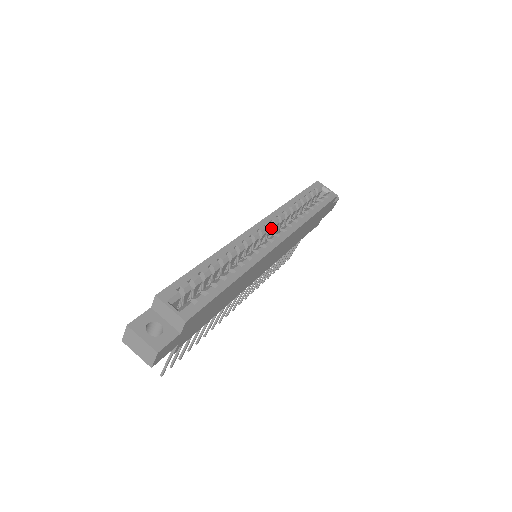
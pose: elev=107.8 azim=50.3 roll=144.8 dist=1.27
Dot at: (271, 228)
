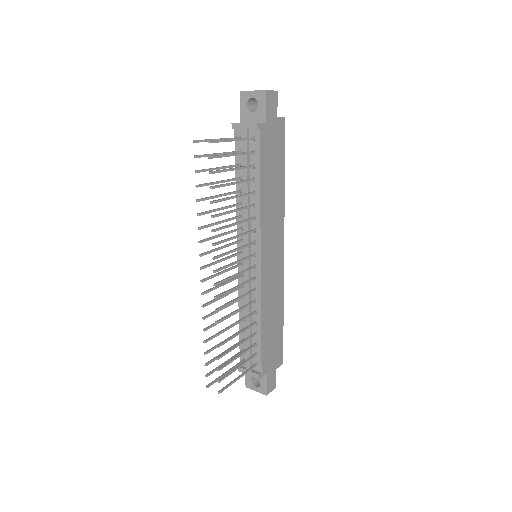
Dot at: occluded
